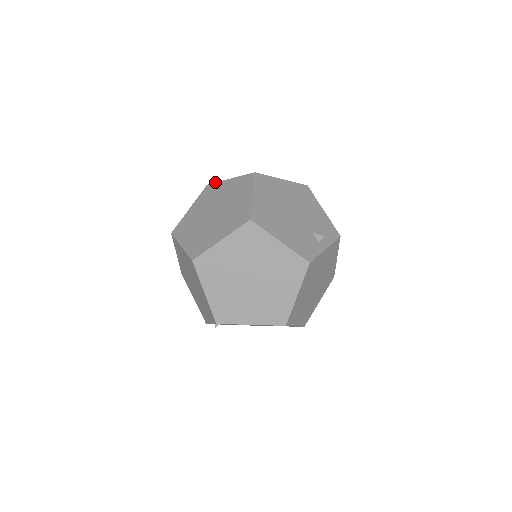
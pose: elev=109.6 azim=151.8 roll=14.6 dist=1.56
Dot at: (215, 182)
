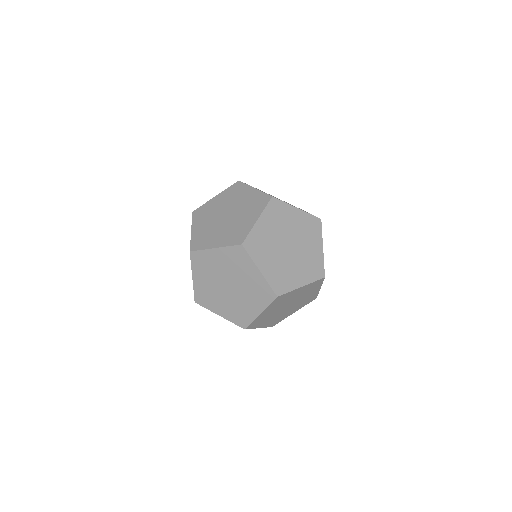
Dot at: (244, 183)
